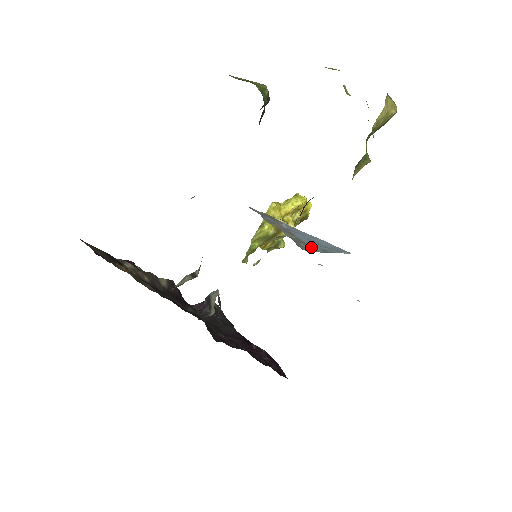
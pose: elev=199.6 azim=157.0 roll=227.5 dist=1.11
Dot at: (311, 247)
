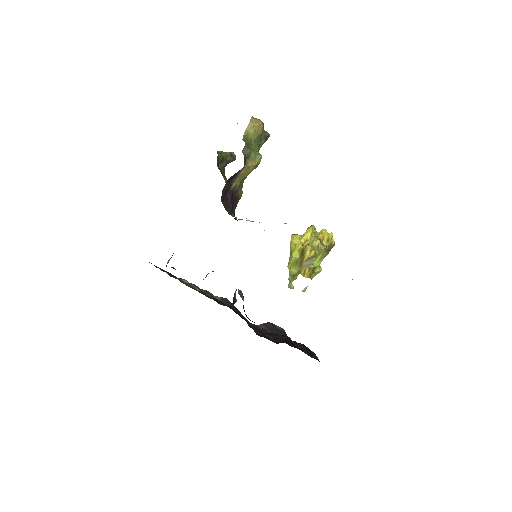
Dot at: occluded
